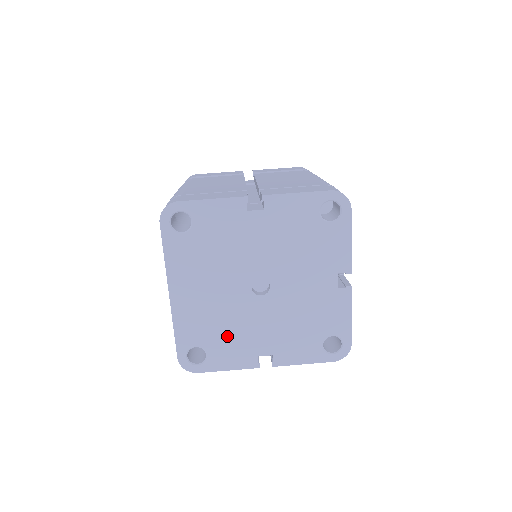
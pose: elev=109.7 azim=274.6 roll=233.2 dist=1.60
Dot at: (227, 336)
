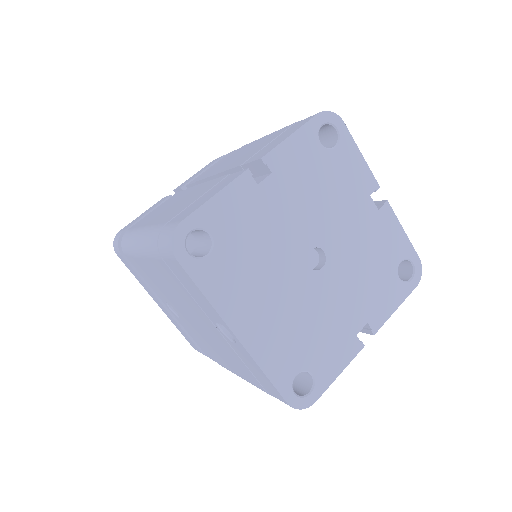
Dot at: (318, 337)
